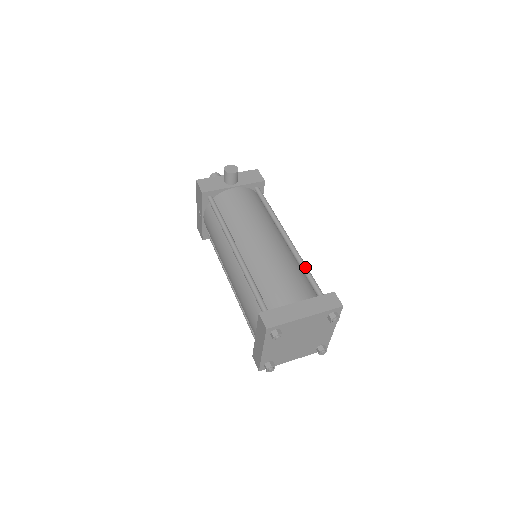
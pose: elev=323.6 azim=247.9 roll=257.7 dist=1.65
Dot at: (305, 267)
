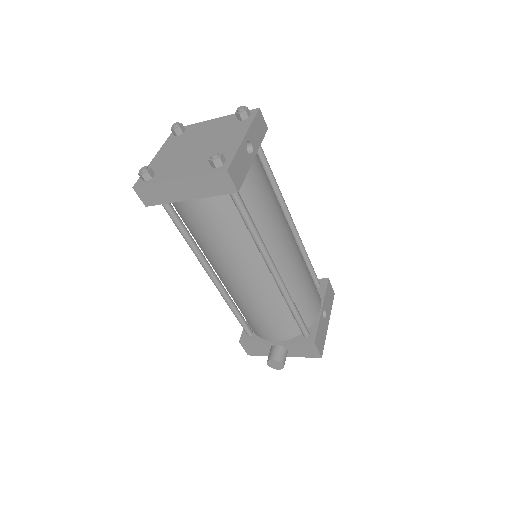
Dot at: (273, 179)
